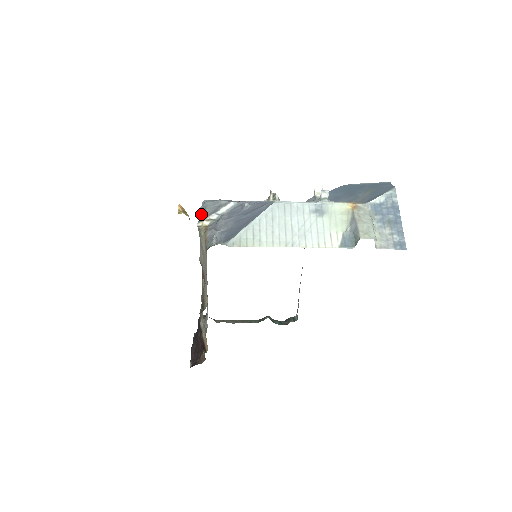
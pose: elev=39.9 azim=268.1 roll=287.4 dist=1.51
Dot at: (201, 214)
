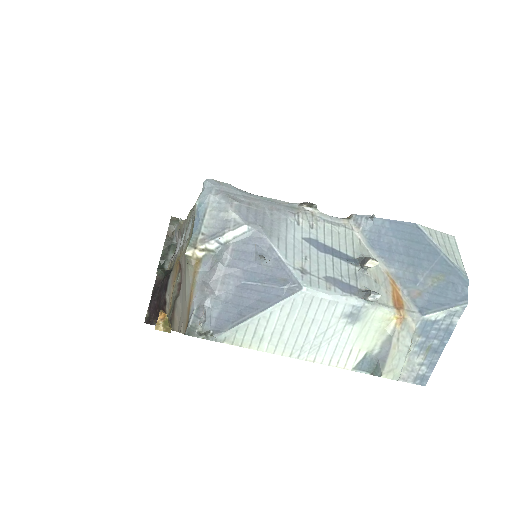
Dot at: (196, 223)
